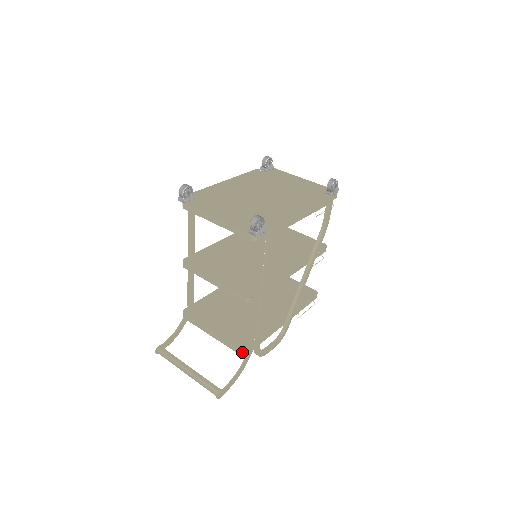
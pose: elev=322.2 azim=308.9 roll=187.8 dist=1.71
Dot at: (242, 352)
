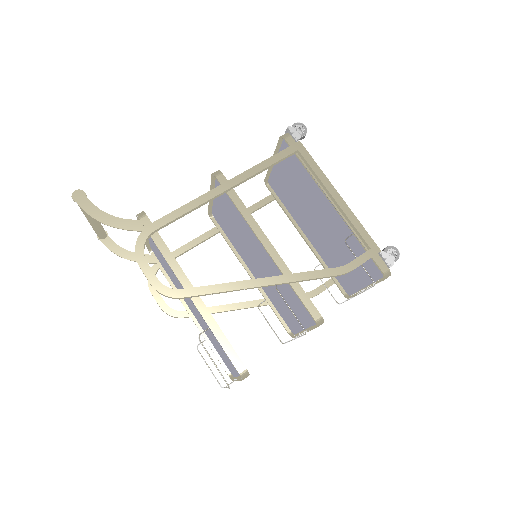
Dot at: (142, 212)
